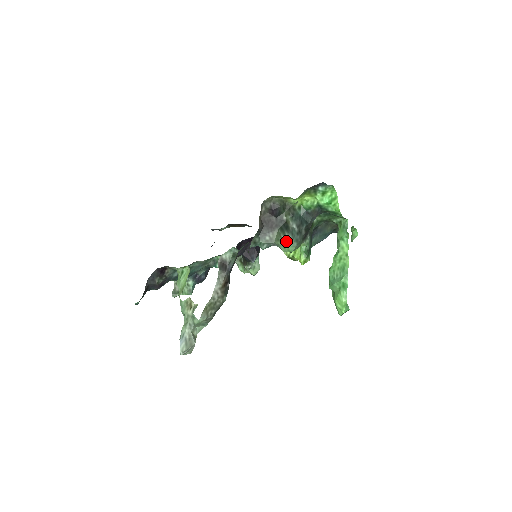
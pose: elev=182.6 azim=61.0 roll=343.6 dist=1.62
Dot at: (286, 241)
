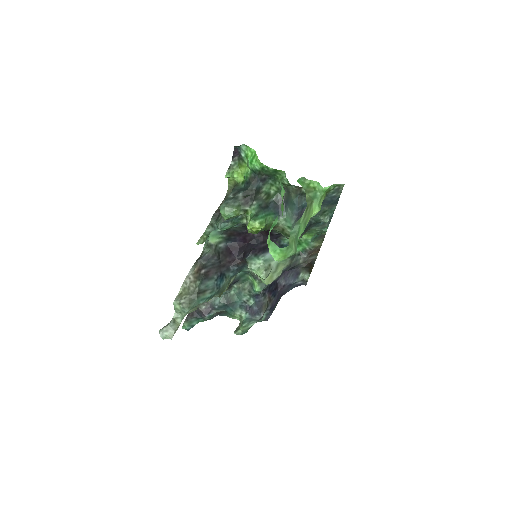
Dot at: (219, 208)
